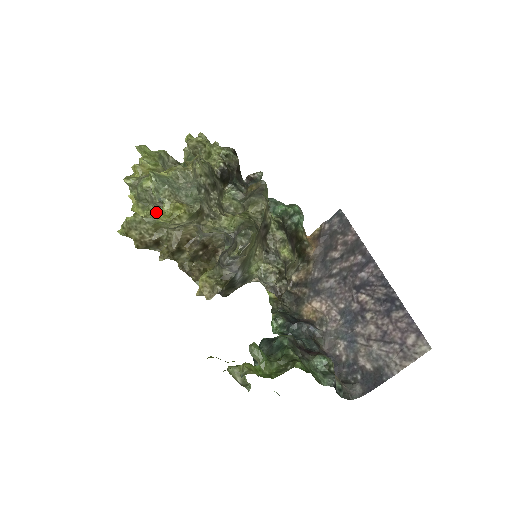
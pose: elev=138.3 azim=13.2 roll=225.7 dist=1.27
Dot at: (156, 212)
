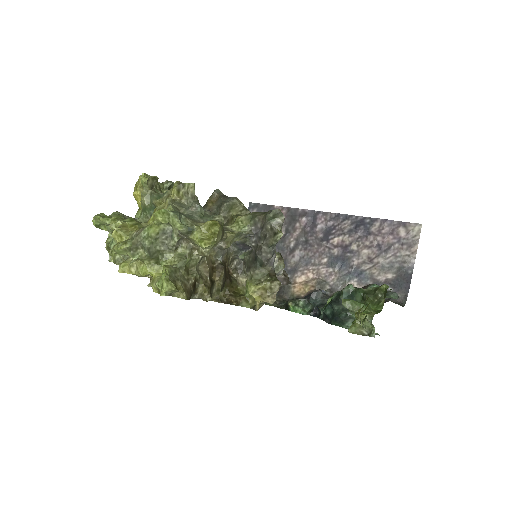
Dot at: (178, 255)
